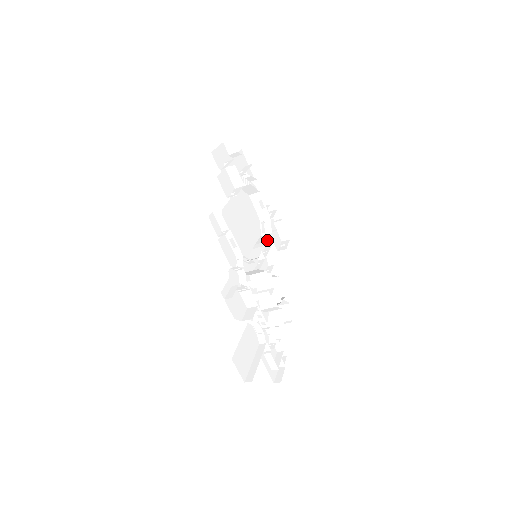
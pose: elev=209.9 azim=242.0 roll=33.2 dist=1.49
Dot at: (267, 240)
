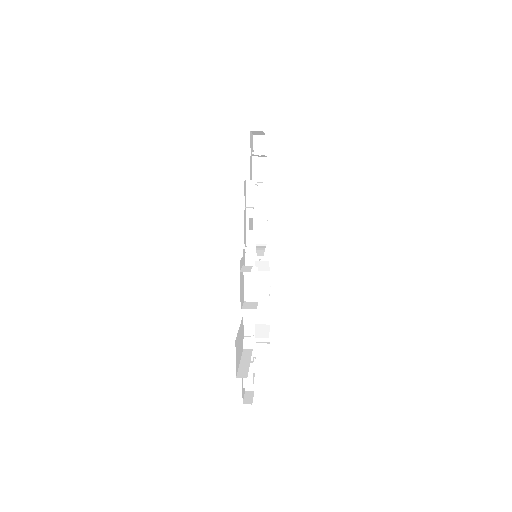
Dot at: occluded
